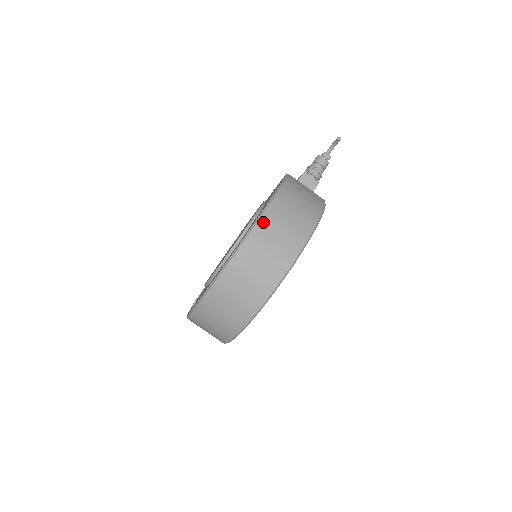
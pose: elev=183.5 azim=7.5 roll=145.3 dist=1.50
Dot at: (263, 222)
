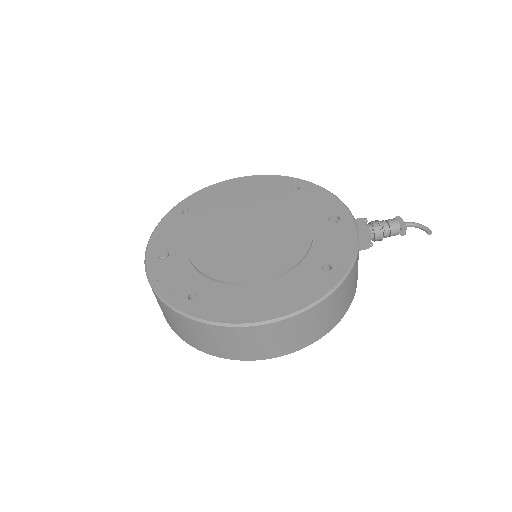
Dot at: (296, 319)
